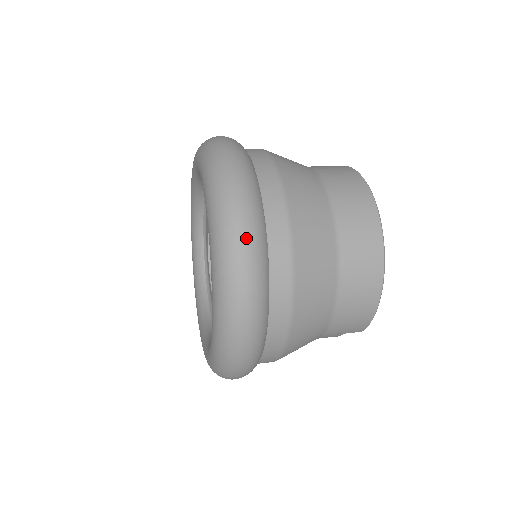
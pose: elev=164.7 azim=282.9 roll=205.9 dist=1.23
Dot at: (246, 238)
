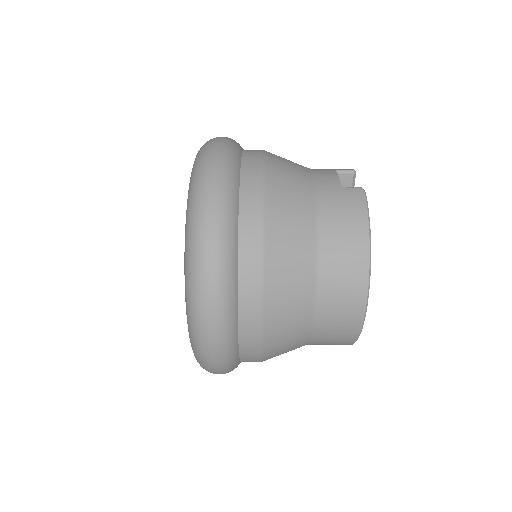
Dot at: (214, 340)
